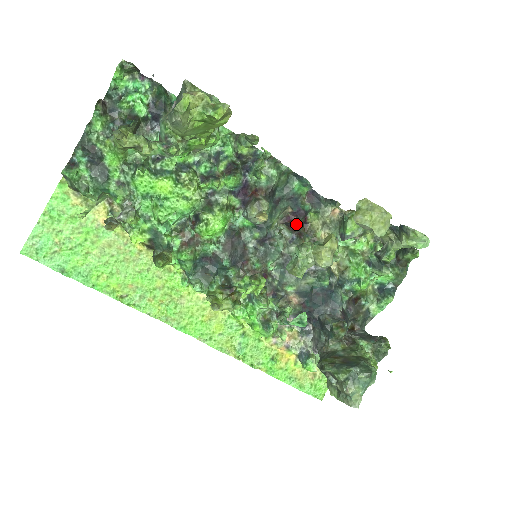
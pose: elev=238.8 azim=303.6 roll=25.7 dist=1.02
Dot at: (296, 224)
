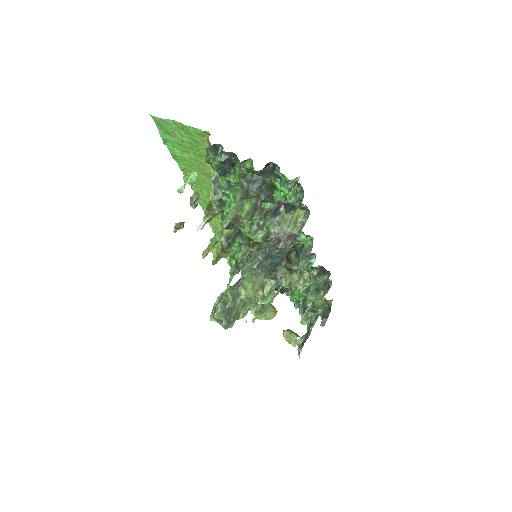
Dot at: occluded
